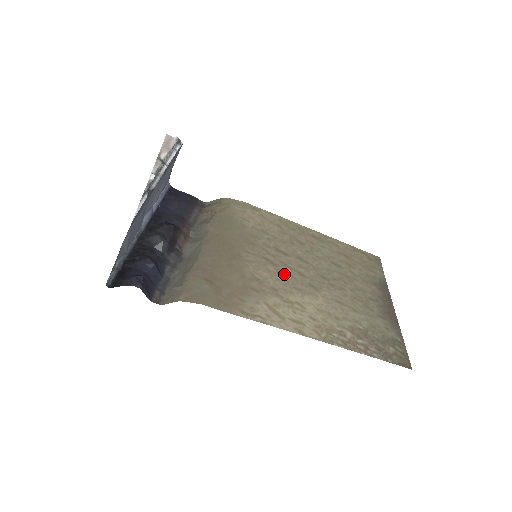
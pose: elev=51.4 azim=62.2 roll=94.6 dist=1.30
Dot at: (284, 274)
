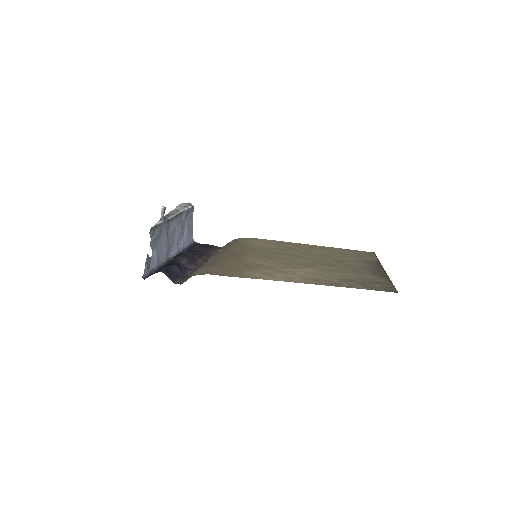
Dot at: (279, 262)
